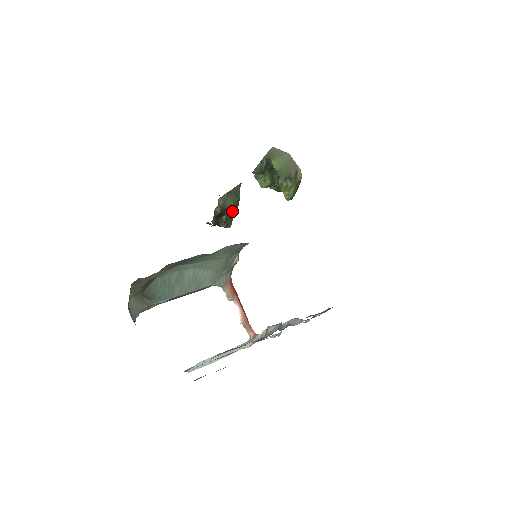
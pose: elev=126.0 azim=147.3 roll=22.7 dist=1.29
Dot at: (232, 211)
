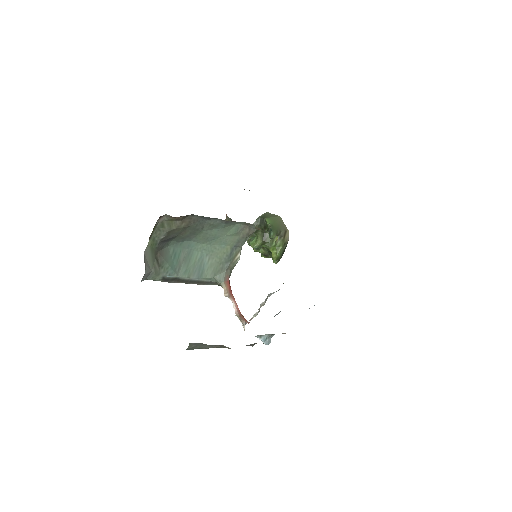
Dot at: occluded
